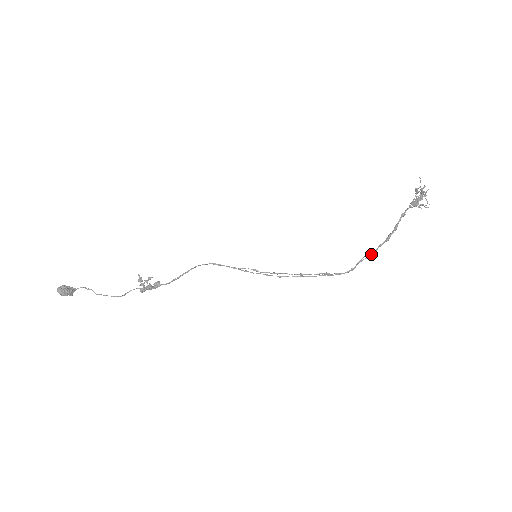
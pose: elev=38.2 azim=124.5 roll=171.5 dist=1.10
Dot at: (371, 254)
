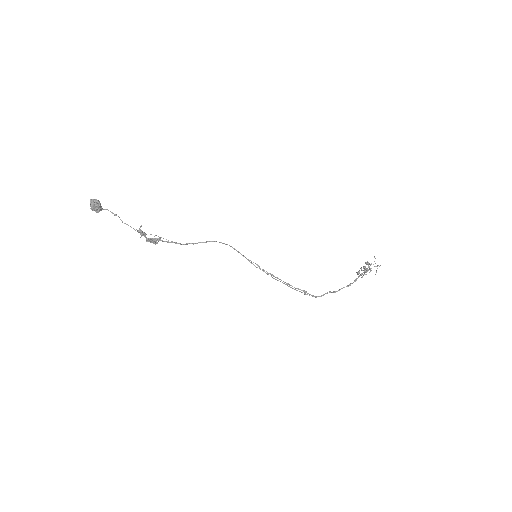
Dot at: (336, 291)
